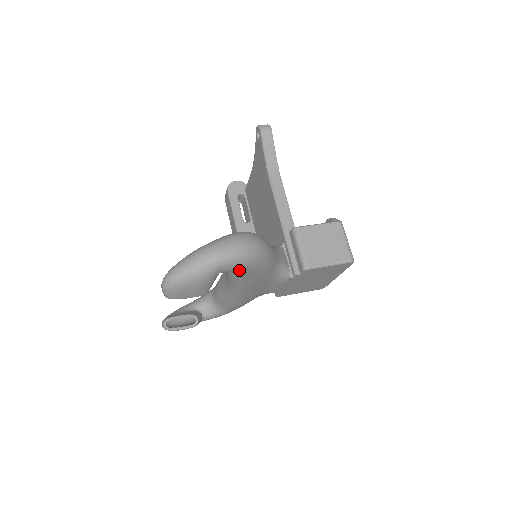
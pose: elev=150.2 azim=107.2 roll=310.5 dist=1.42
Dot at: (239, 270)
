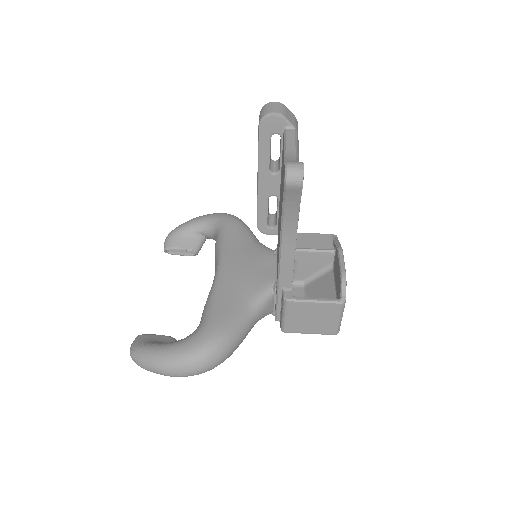
Dot at: occluded
